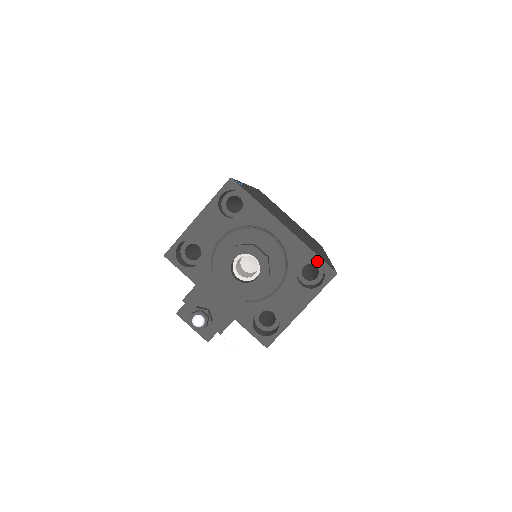
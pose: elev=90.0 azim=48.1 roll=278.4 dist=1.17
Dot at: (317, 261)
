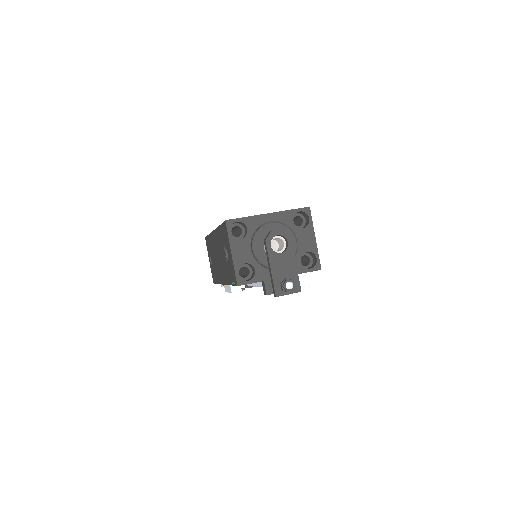
Dot at: (297, 212)
